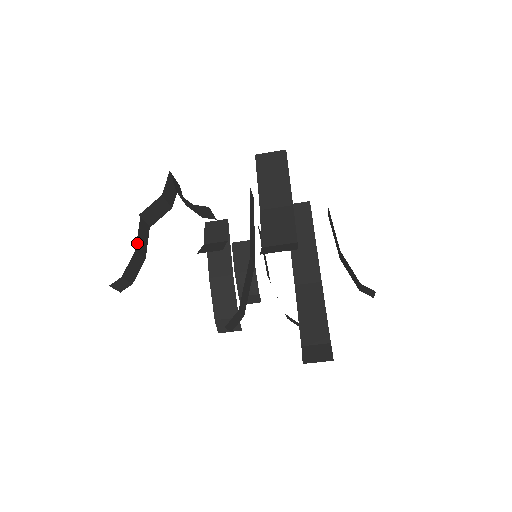
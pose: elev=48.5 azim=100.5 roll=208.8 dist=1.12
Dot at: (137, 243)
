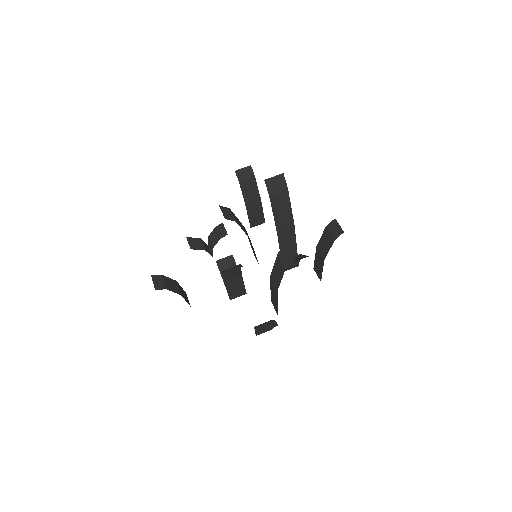
Dot at: (179, 285)
